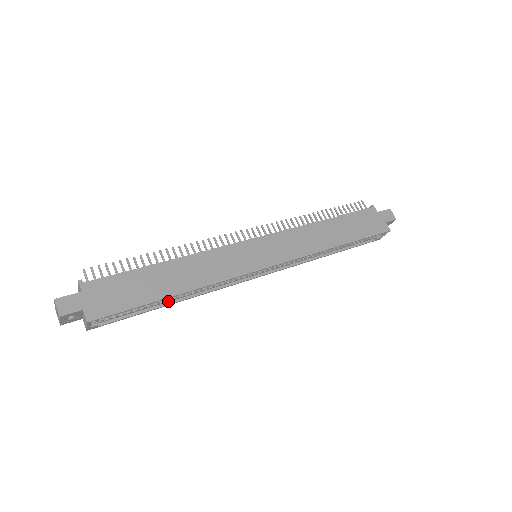
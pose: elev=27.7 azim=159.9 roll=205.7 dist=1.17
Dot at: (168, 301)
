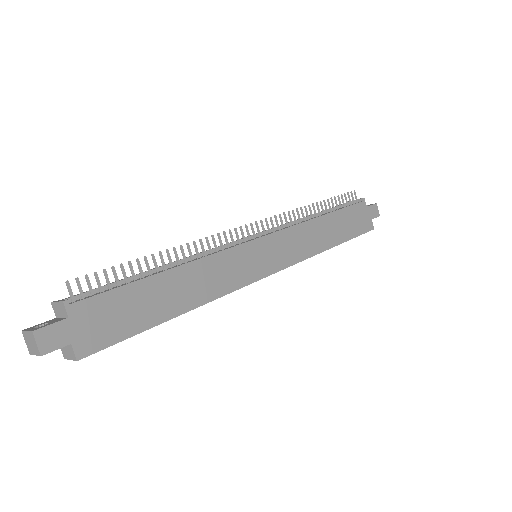
Dot at: occluded
